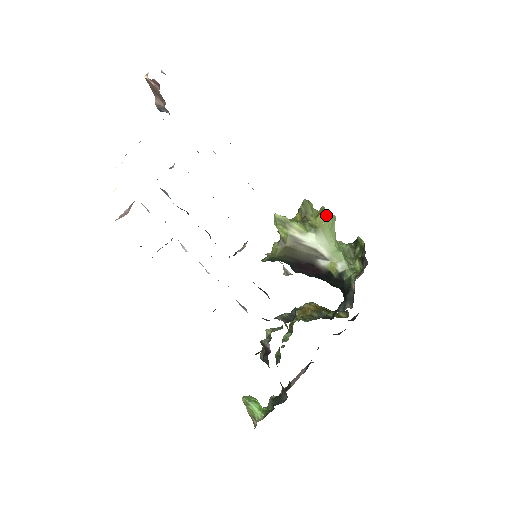
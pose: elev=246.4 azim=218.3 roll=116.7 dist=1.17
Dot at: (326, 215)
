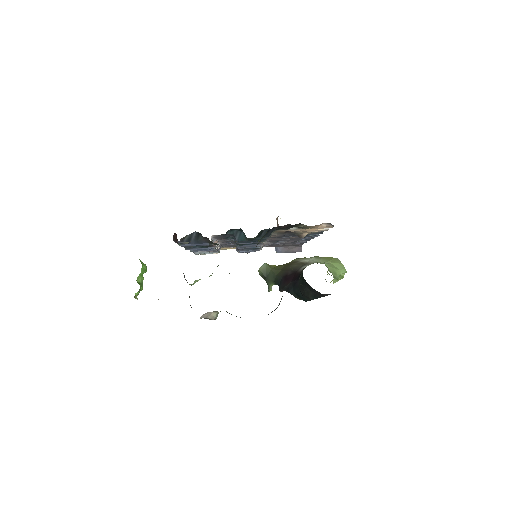
Dot at: (334, 259)
